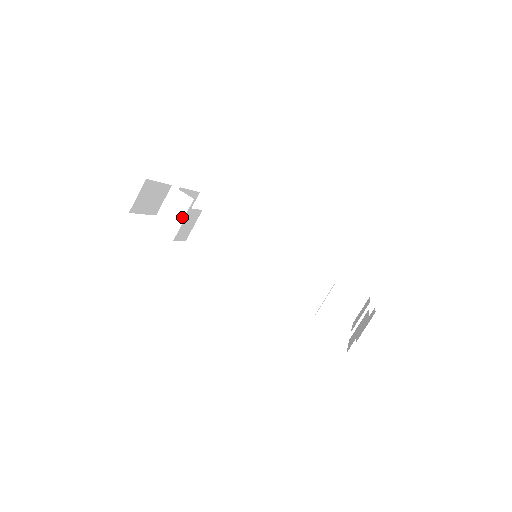
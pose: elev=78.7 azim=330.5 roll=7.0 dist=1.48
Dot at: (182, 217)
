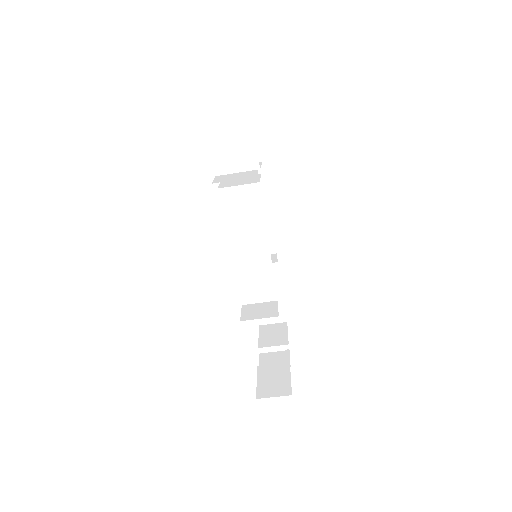
Dot at: occluded
